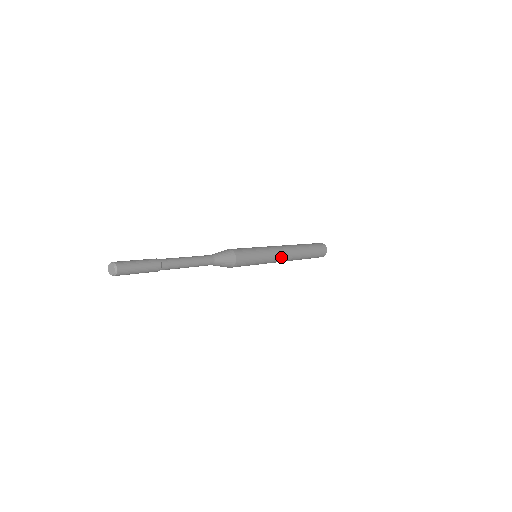
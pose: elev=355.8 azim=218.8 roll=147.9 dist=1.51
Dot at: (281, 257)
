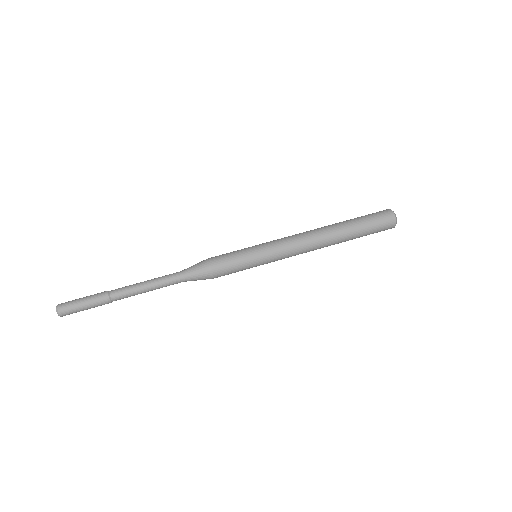
Dot at: (295, 249)
